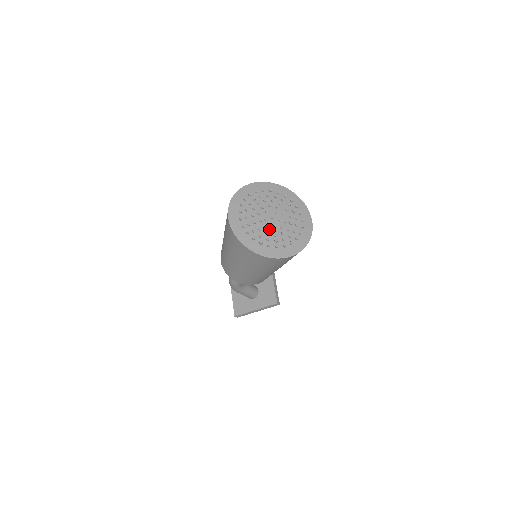
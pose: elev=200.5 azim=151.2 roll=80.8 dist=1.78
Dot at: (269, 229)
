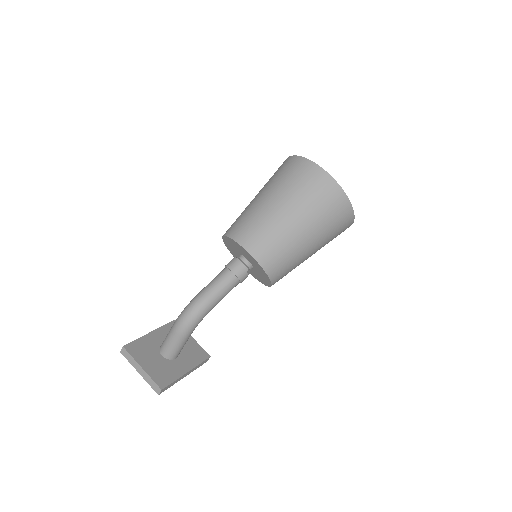
Dot at: occluded
